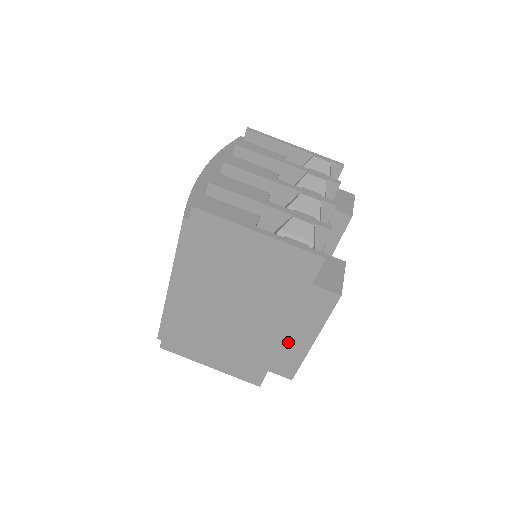
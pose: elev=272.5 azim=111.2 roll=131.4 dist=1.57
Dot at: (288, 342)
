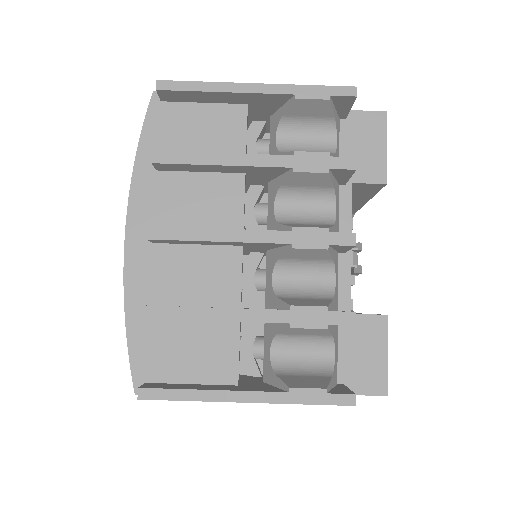
Dot at: occluded
